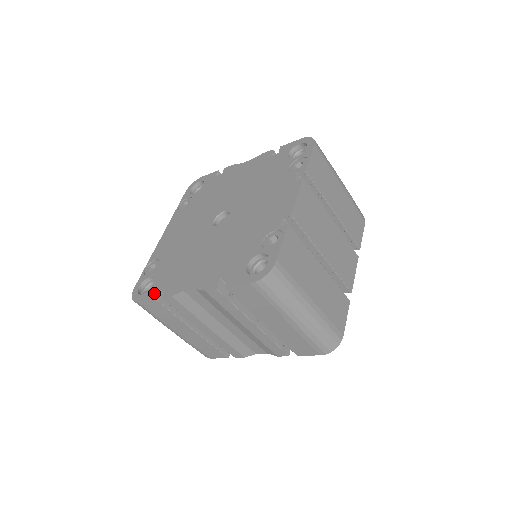
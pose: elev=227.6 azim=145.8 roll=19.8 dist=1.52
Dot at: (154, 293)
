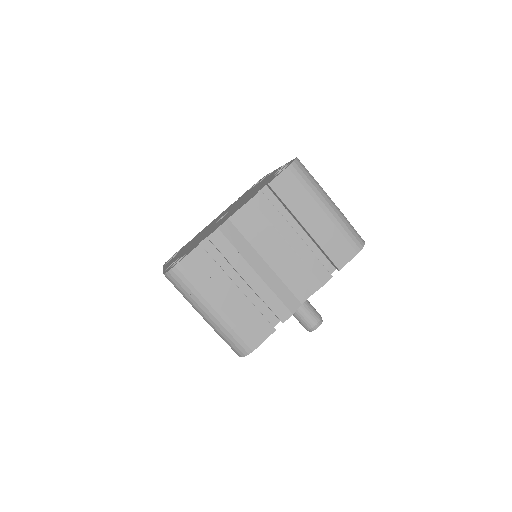
Dot at: occluded
